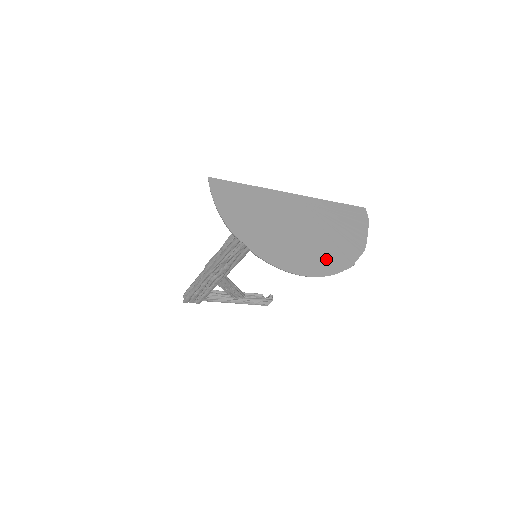
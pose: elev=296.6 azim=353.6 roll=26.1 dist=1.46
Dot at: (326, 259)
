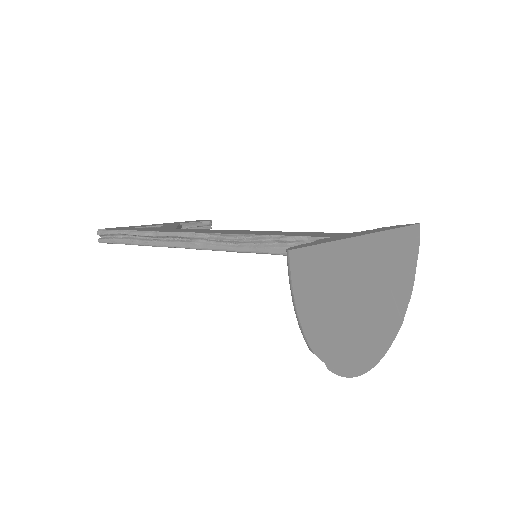
Dot at: (385, 331)
